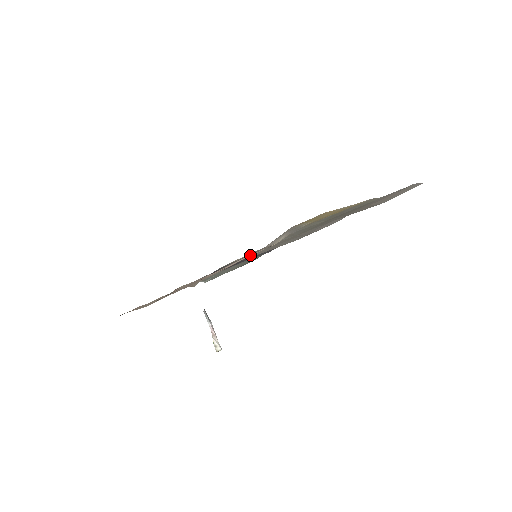
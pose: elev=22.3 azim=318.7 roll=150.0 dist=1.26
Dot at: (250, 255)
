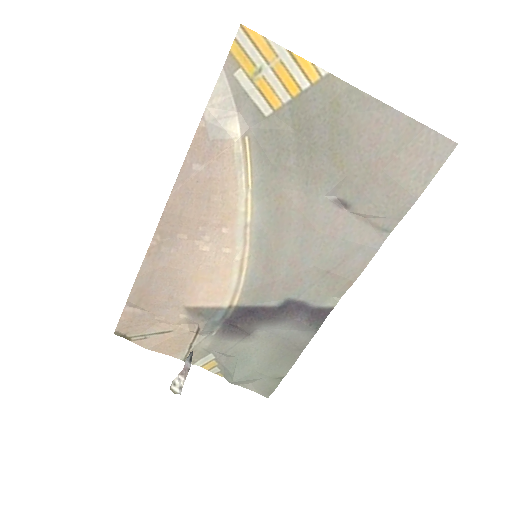
Dot at: (211, 161)
